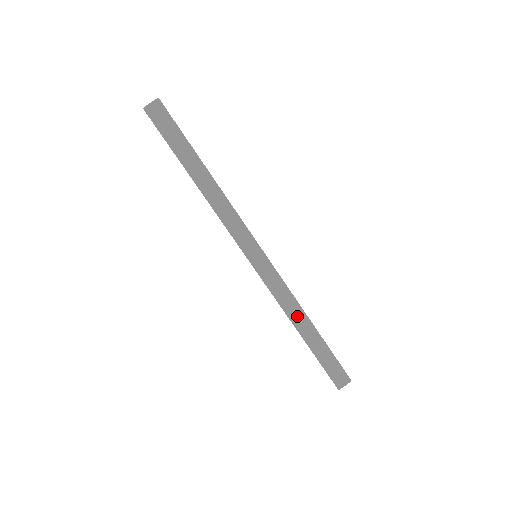
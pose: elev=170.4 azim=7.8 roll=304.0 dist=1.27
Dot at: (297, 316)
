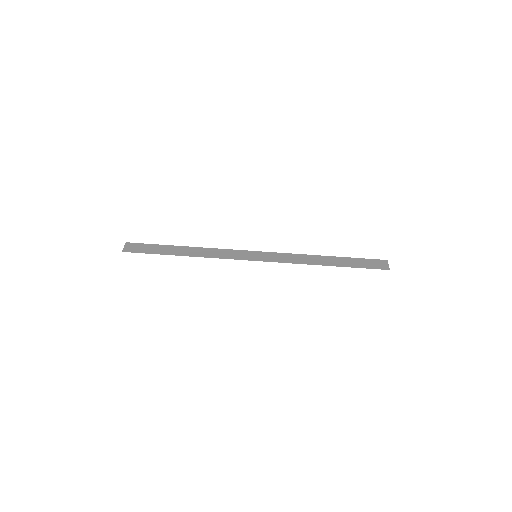
Dot at: (314, 260)
